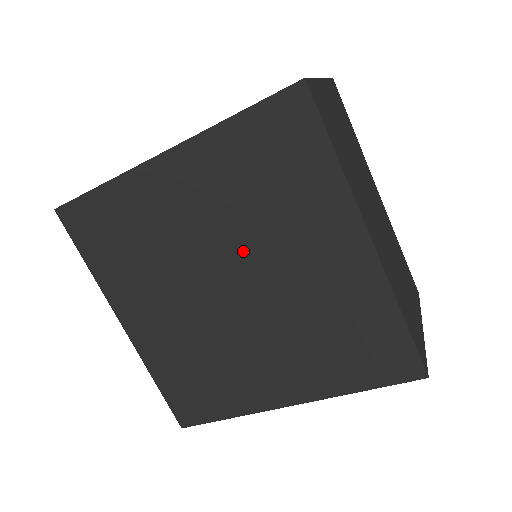
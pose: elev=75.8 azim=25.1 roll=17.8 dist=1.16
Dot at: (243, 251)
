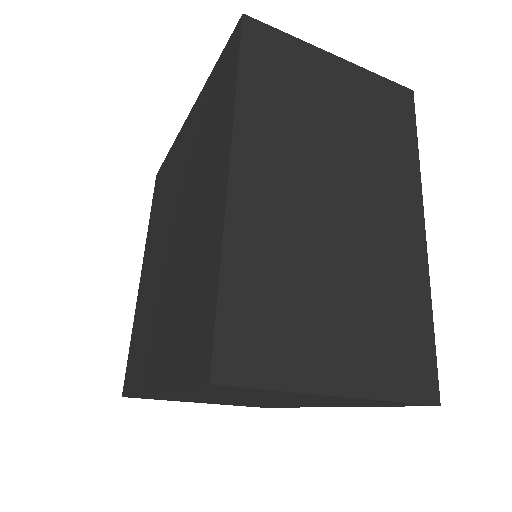
Dot at: (185, 196)
